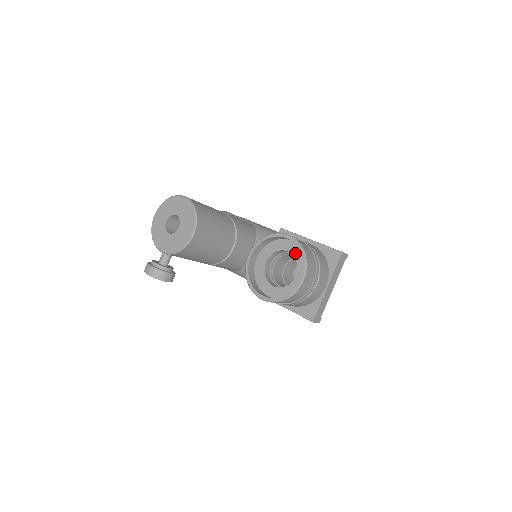
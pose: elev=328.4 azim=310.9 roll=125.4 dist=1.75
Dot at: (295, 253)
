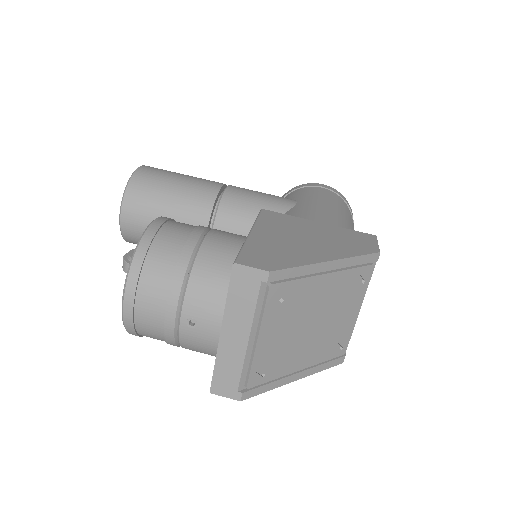
Dot at: occluded
